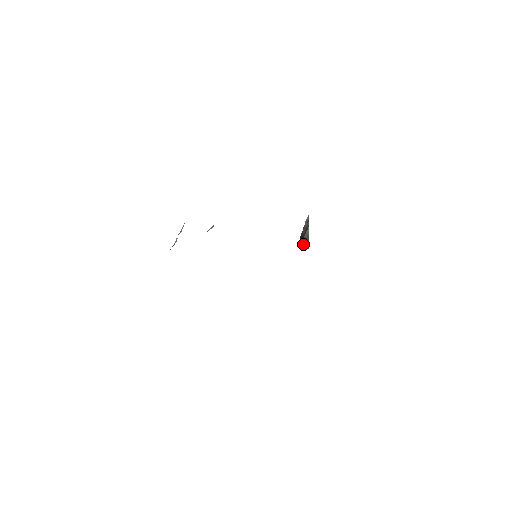
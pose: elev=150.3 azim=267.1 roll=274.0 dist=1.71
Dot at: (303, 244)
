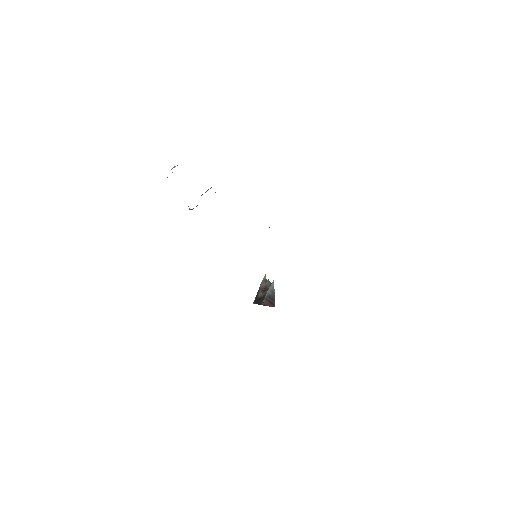
Dot at: (266, 303)
